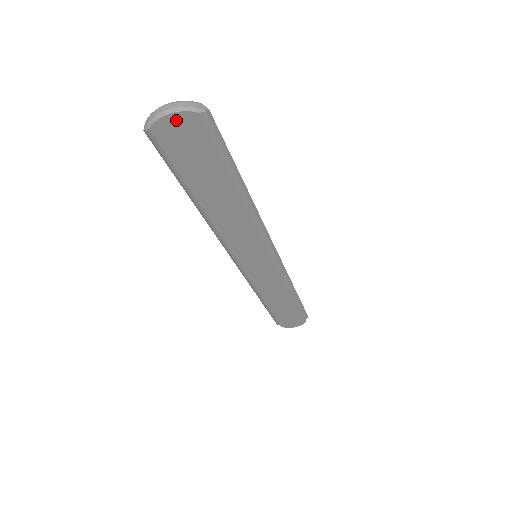
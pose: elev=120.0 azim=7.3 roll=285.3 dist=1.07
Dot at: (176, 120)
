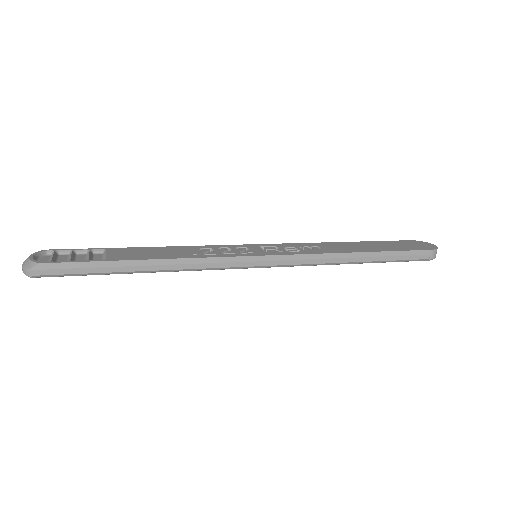
Dot at: occluded
